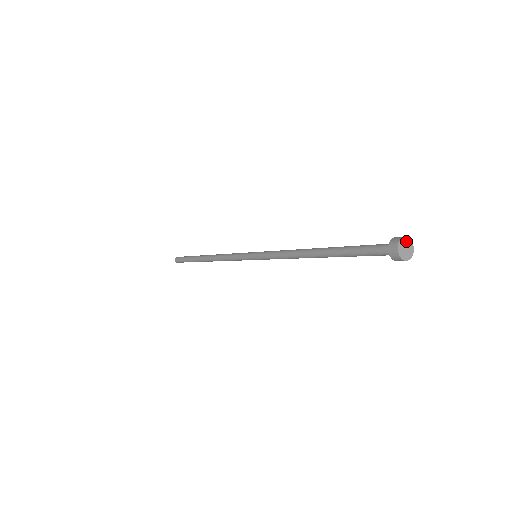
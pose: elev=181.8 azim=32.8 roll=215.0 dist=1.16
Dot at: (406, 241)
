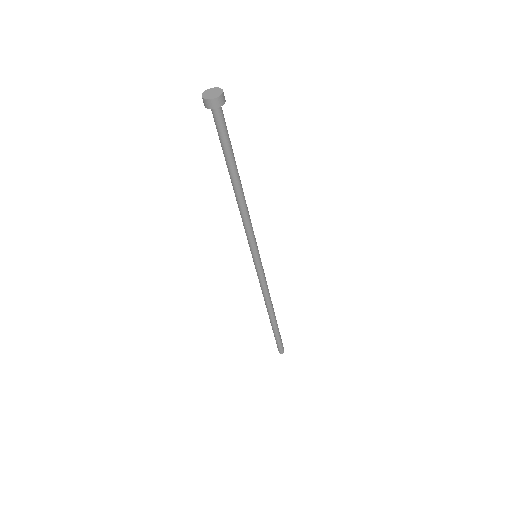
Dot at: (217, 90)
